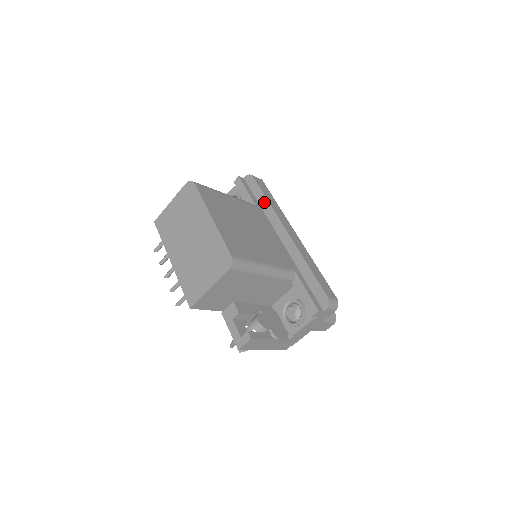
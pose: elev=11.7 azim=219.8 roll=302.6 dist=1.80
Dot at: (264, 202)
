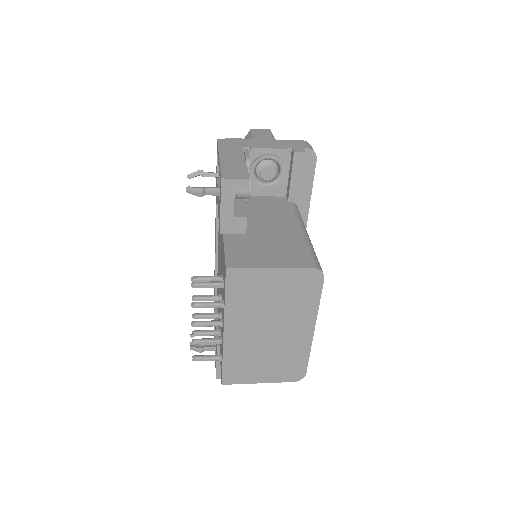
Dot at: (305, 203)
